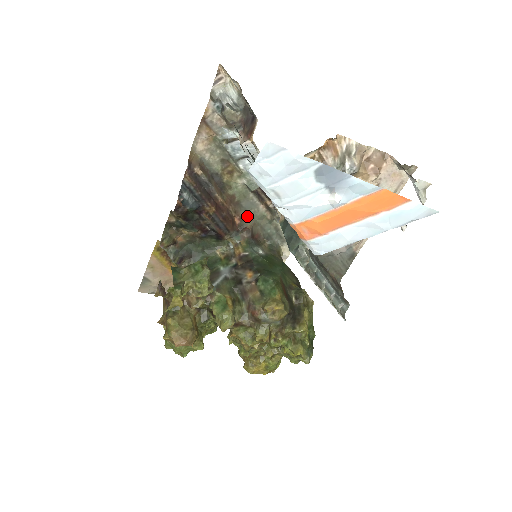
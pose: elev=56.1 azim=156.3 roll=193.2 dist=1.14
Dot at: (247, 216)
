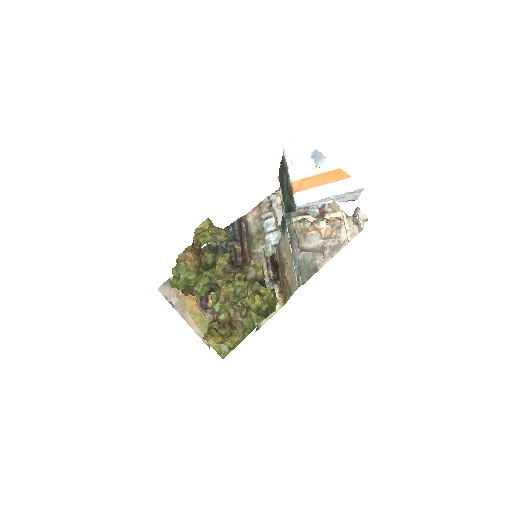
Dot at: occluded
